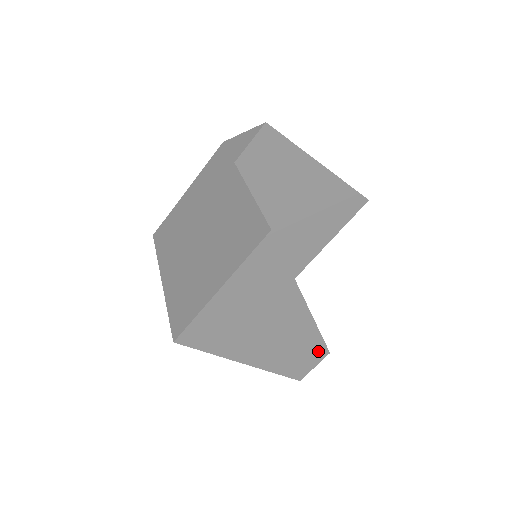
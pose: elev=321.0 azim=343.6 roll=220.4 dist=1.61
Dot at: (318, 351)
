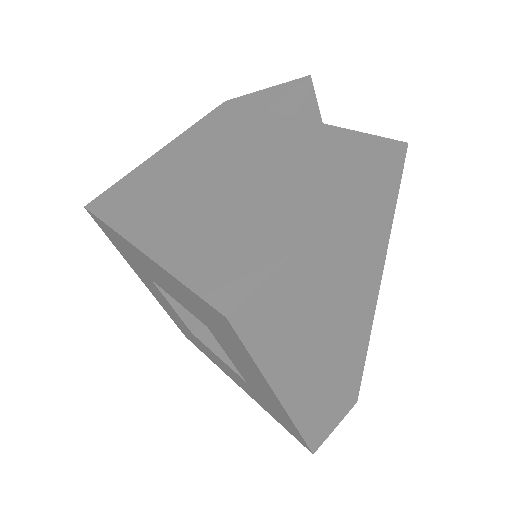
Dot at: (350, 395)
